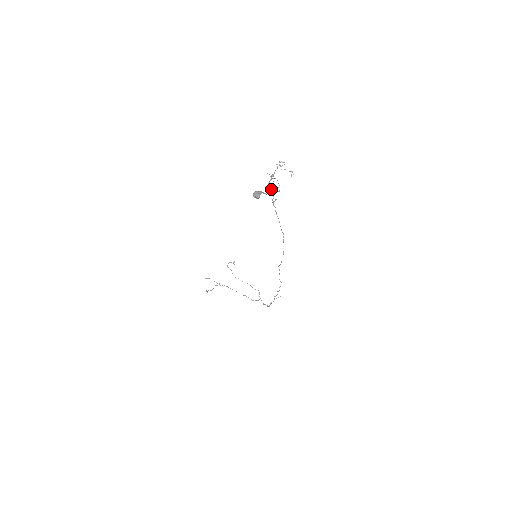
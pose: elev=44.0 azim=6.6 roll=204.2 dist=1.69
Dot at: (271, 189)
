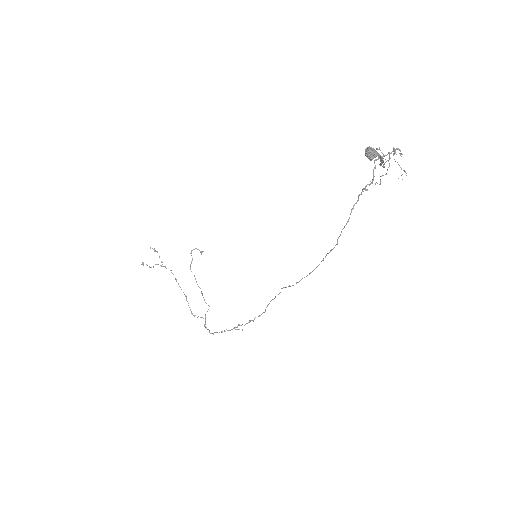
Dot at: occluded
